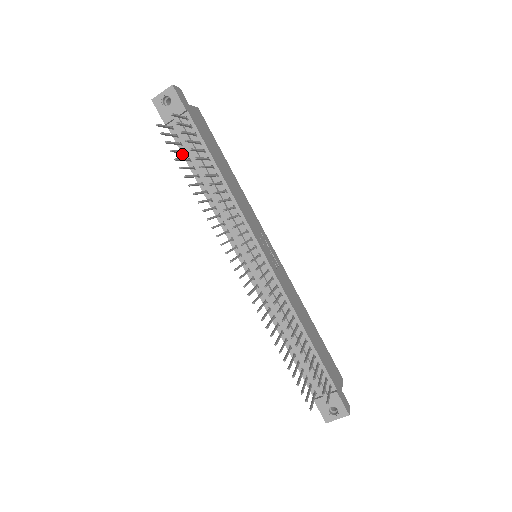
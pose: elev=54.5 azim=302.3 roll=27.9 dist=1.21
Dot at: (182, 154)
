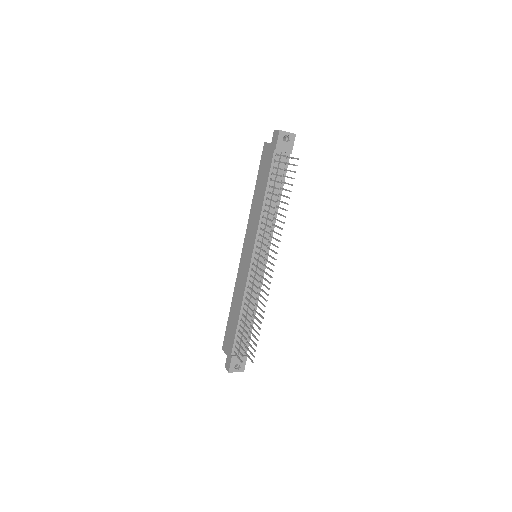
Dot at: (269, 173)
